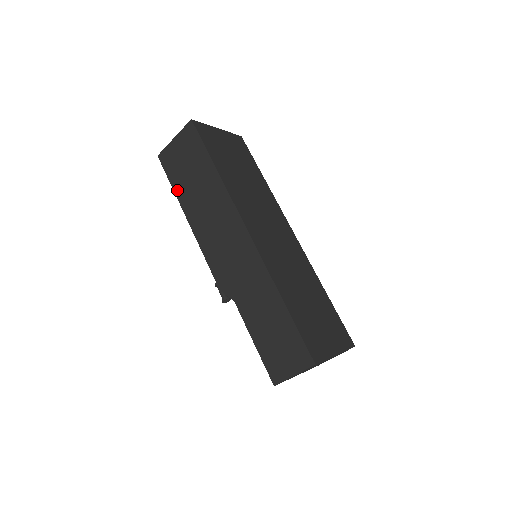
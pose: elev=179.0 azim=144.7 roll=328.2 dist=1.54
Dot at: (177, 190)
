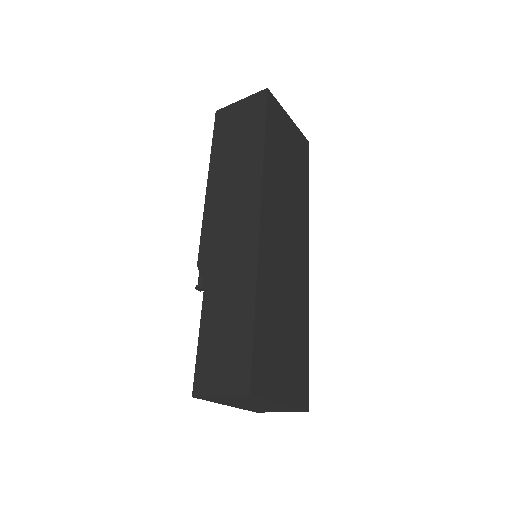
Dot at: (215, 149)
